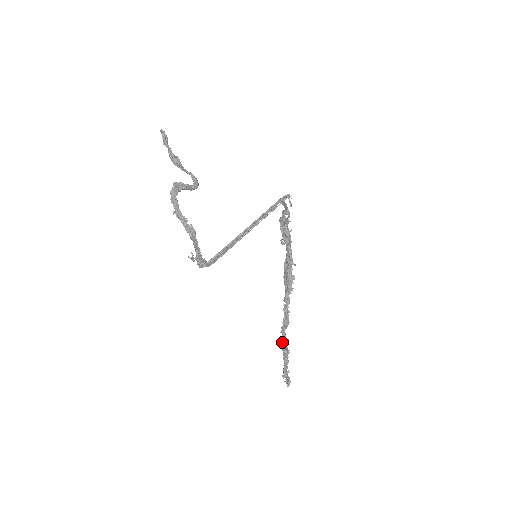
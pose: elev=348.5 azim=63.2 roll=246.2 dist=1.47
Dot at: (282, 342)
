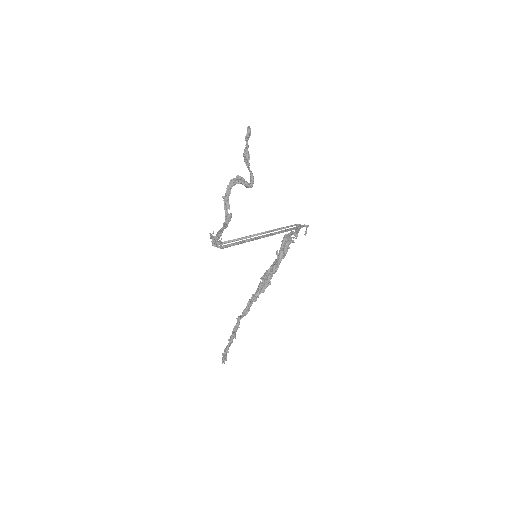
Dot at: (235, 327)
